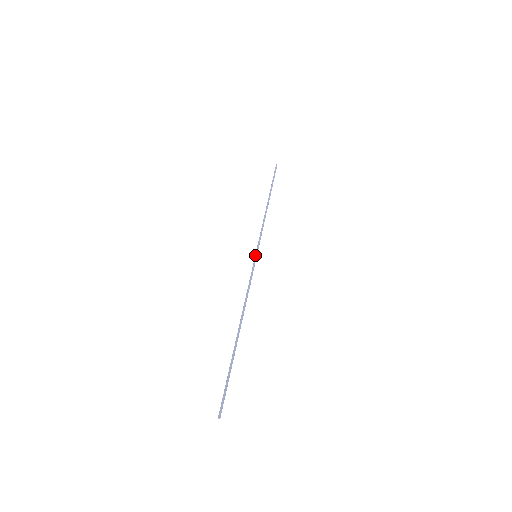
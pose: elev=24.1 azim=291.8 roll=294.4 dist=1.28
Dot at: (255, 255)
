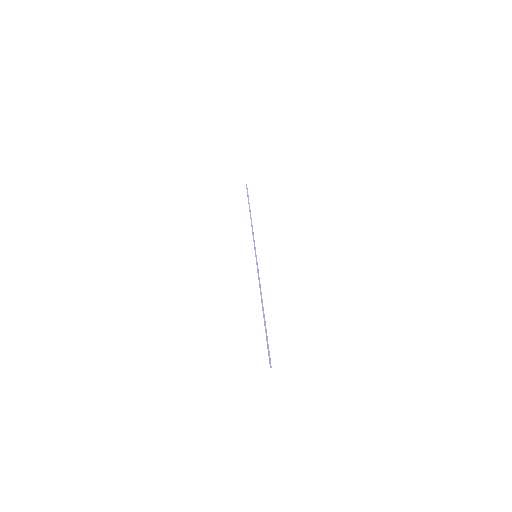
Dot at: (255, 256)
